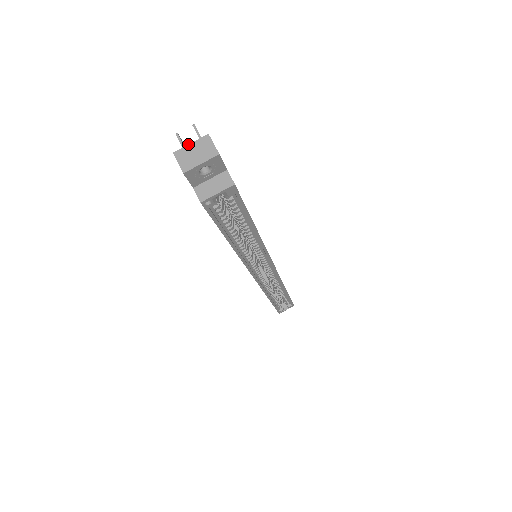
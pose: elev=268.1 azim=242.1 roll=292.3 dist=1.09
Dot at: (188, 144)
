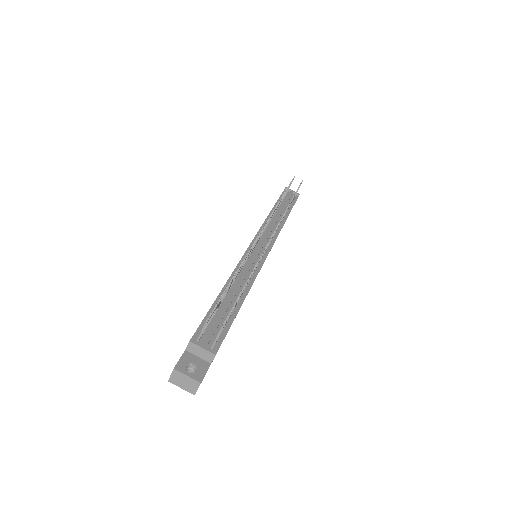
Dot at: (186, 375)
